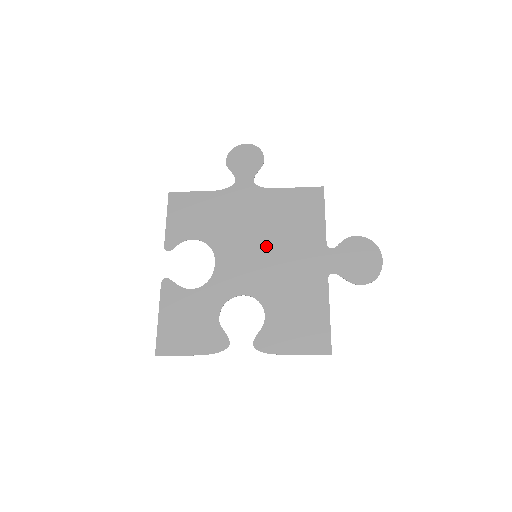
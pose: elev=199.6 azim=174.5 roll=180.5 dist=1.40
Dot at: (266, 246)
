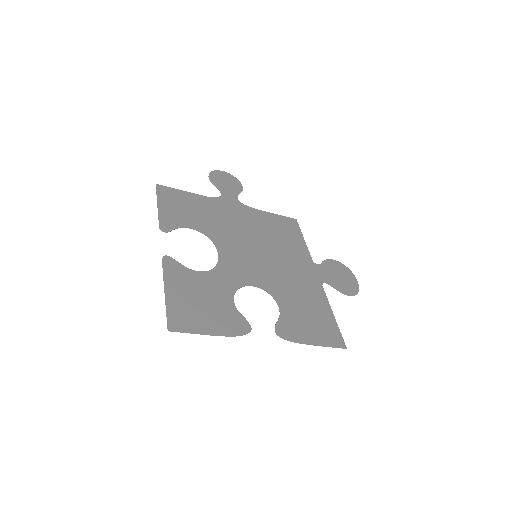
Dot at: (263, 250)
